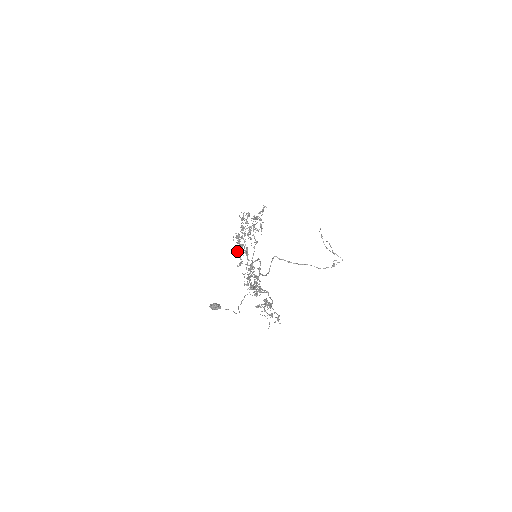
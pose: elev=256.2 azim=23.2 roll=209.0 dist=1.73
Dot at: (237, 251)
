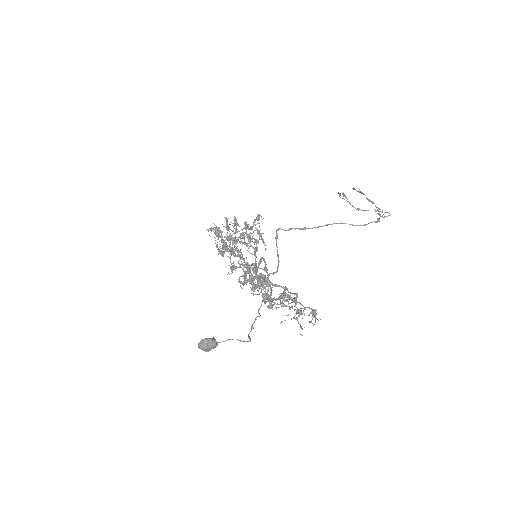
Dot at: (222, 254)
